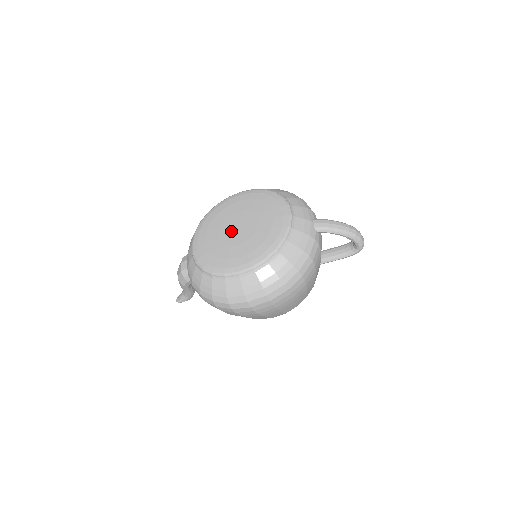
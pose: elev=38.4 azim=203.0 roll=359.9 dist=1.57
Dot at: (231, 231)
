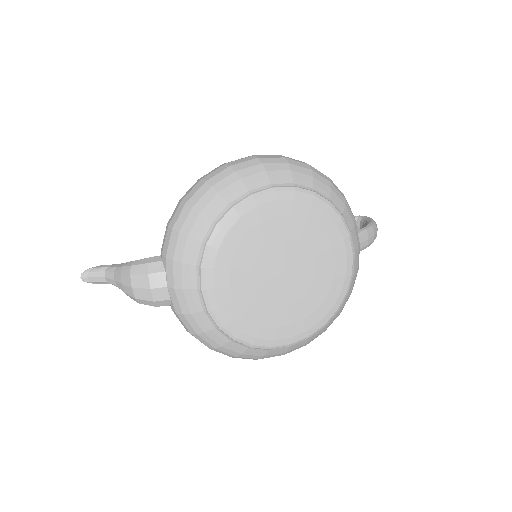
Dot at: (275, 279)
